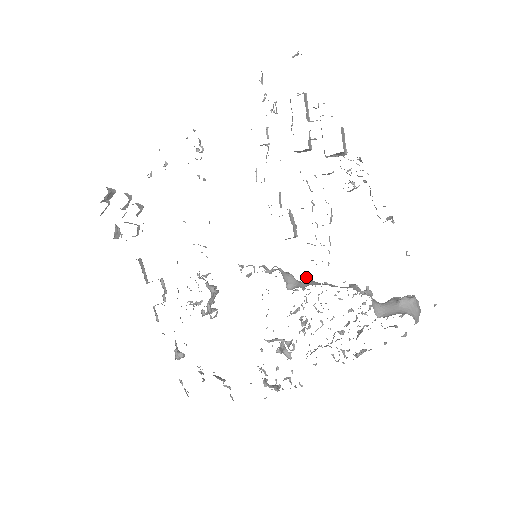
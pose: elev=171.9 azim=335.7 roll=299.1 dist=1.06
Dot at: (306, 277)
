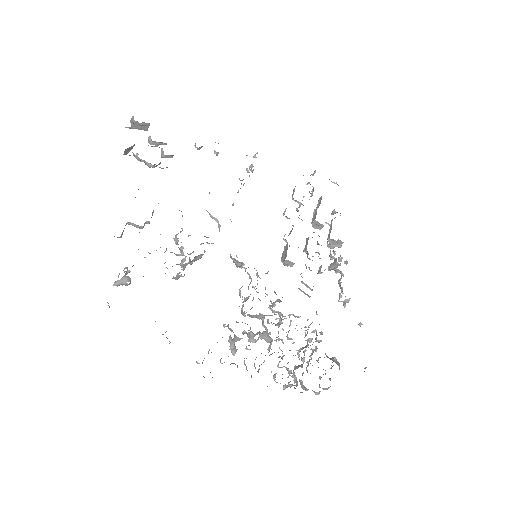
Dot at: (279, 299)
